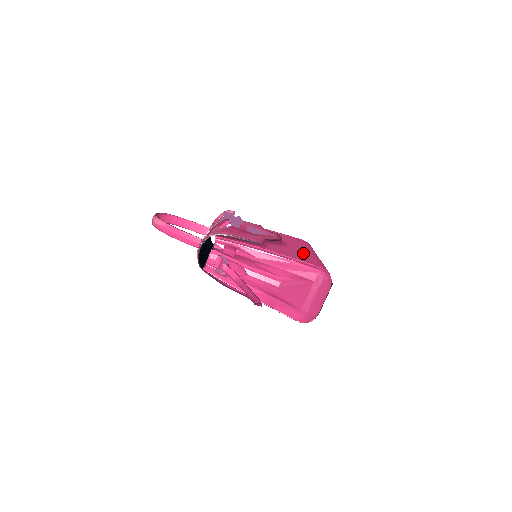
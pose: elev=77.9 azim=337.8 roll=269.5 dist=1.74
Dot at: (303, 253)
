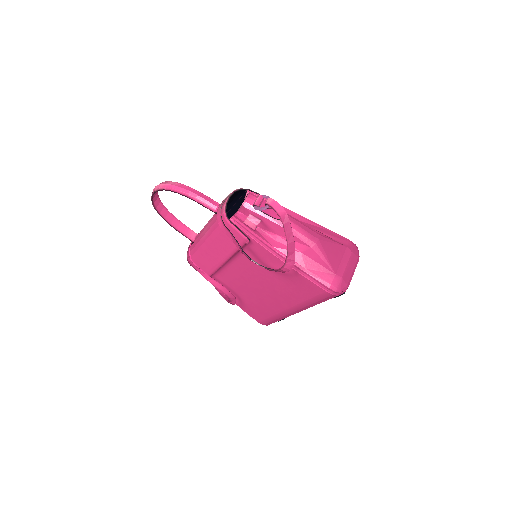
Dot at: occluded
